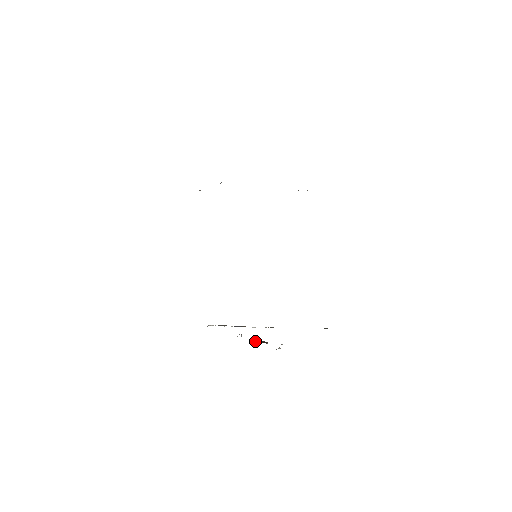
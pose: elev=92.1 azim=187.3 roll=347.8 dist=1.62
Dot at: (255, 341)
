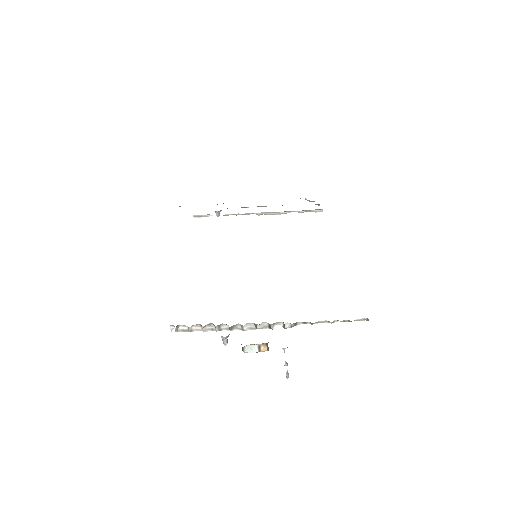
Dot at: occluded
